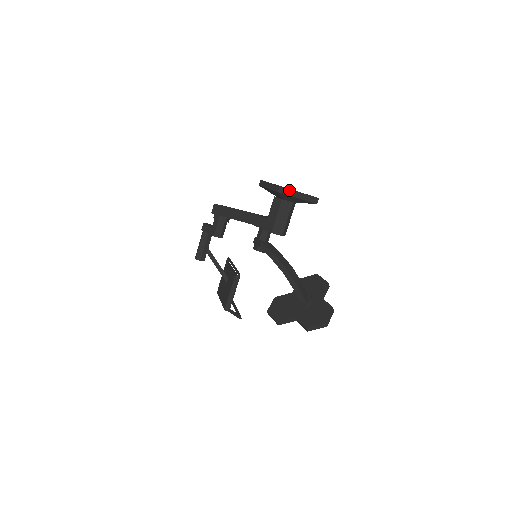
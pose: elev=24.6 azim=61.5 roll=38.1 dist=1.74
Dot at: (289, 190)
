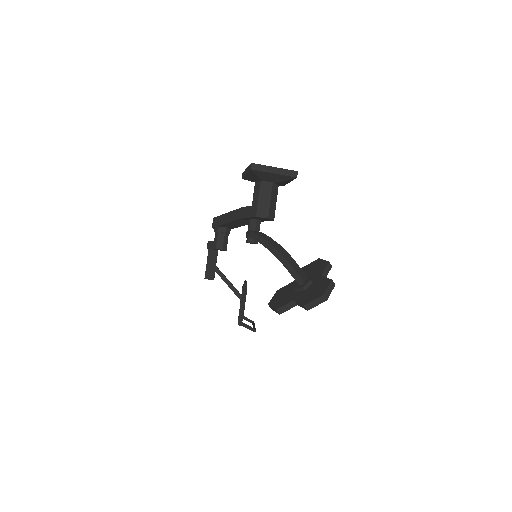
Dot at: (262, 166)
